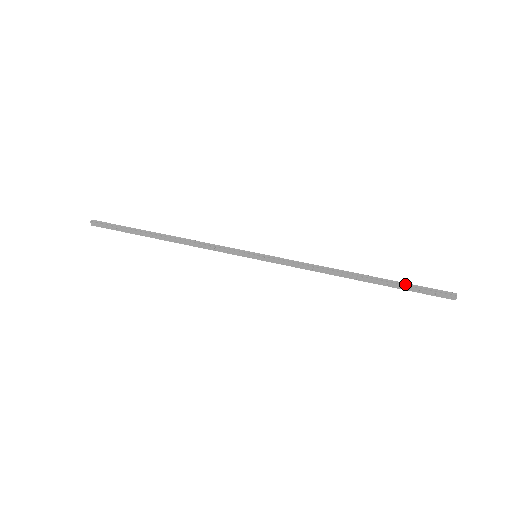
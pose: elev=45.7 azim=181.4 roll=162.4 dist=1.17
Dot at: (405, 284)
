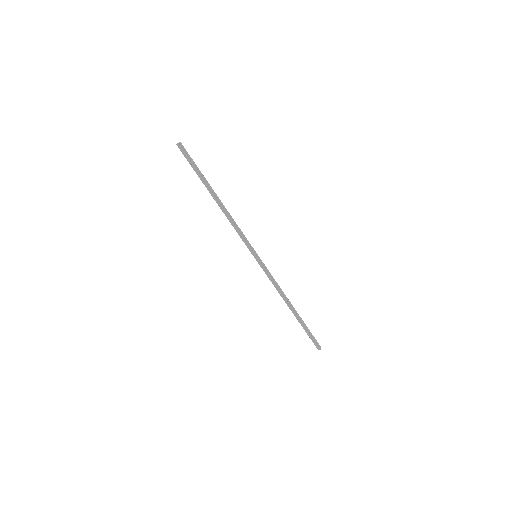
Dot at: (307, 328)
